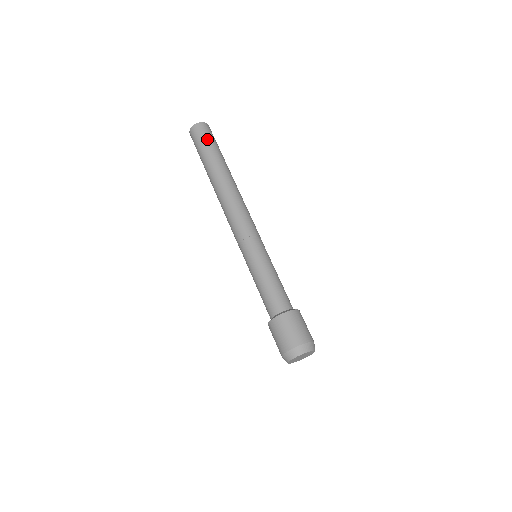
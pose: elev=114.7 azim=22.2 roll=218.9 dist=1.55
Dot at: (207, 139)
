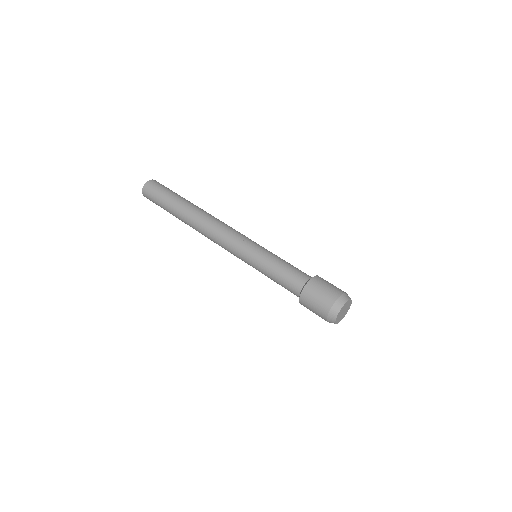
Dot at: (164, 188)
